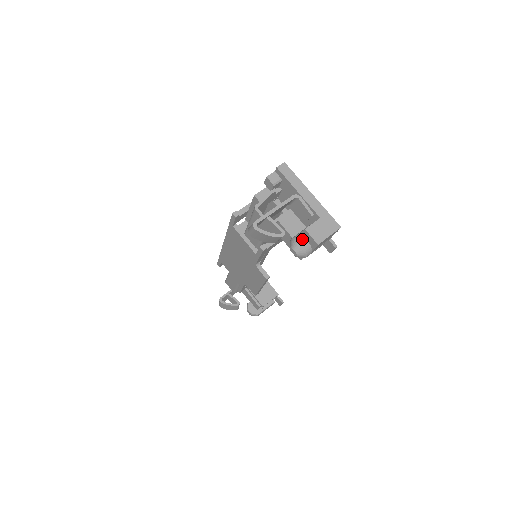
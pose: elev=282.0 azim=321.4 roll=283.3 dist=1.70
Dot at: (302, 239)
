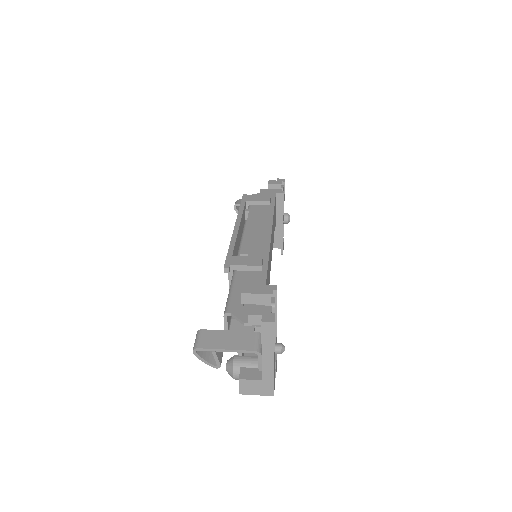
Dot at: (237, 373)
